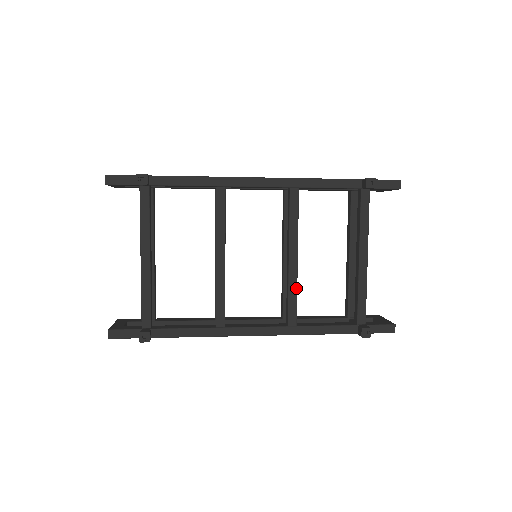
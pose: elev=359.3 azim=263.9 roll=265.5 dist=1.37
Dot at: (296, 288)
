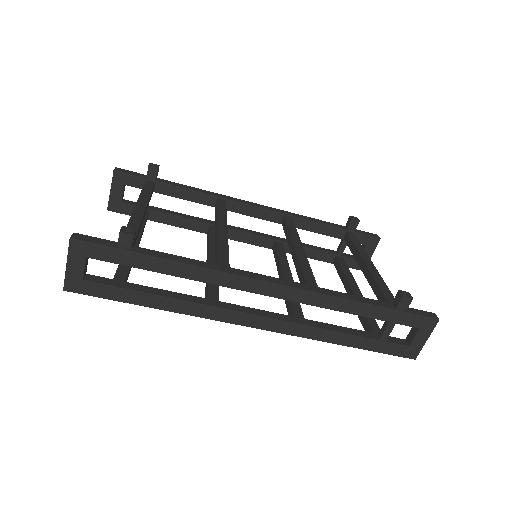
Dot at: (308, 264)
